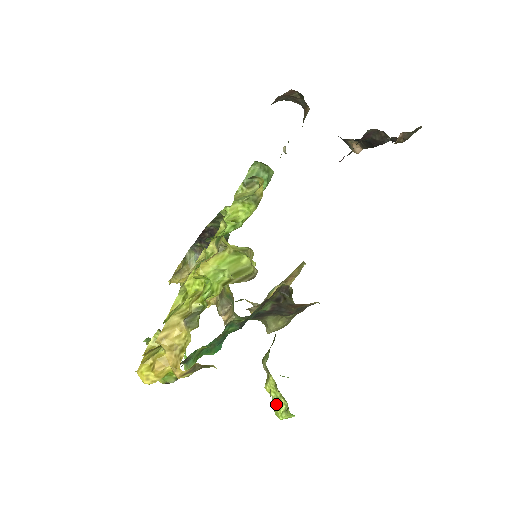
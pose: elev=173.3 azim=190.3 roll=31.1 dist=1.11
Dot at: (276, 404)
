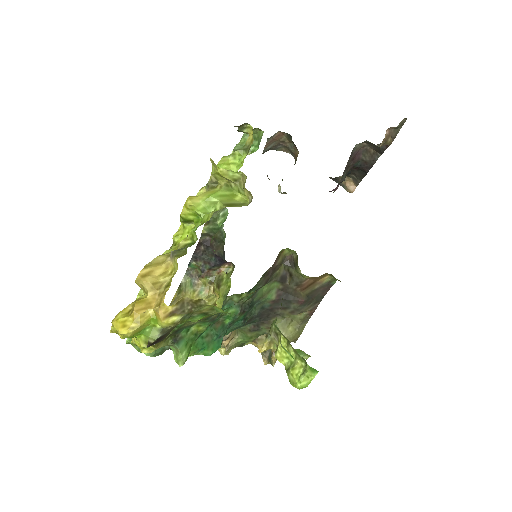
Dot at: (291, 369)
